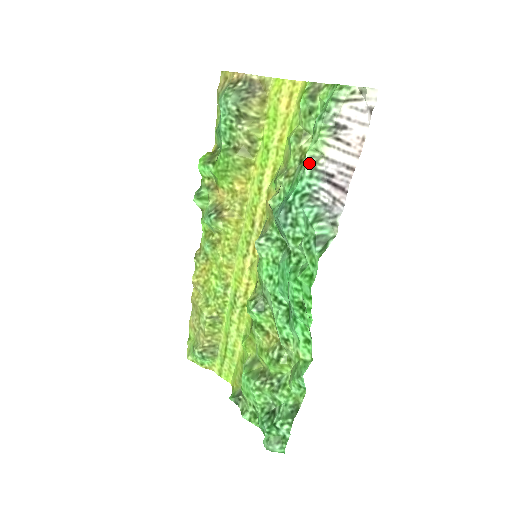
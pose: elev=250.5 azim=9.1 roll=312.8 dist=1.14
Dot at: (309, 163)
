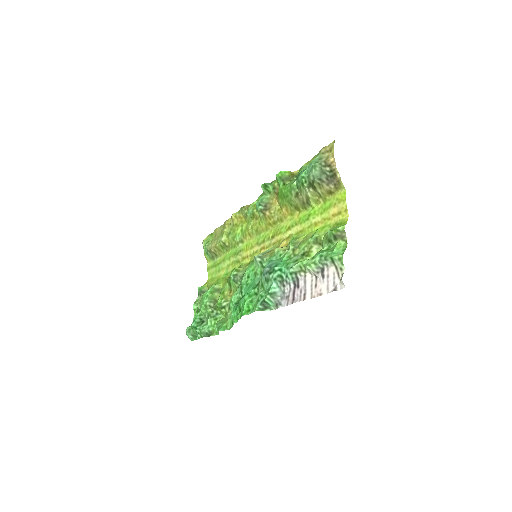
Dot at: (296, 268)
